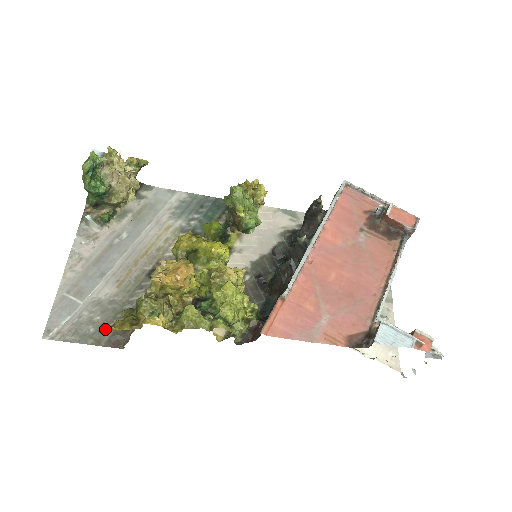
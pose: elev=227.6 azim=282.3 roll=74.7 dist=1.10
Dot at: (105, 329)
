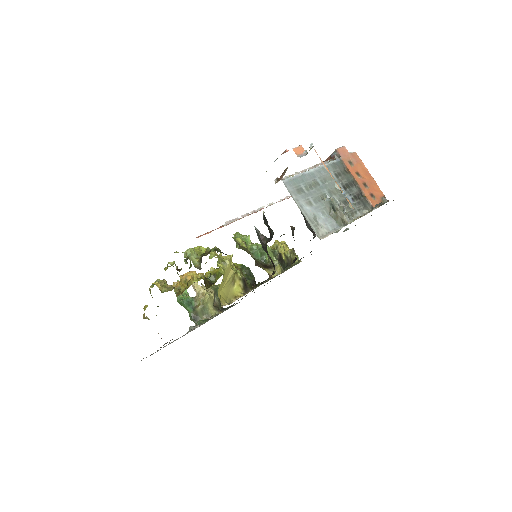
Dot at: occluded
